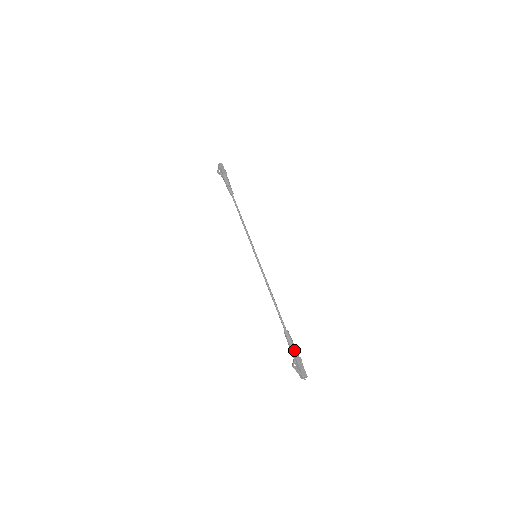
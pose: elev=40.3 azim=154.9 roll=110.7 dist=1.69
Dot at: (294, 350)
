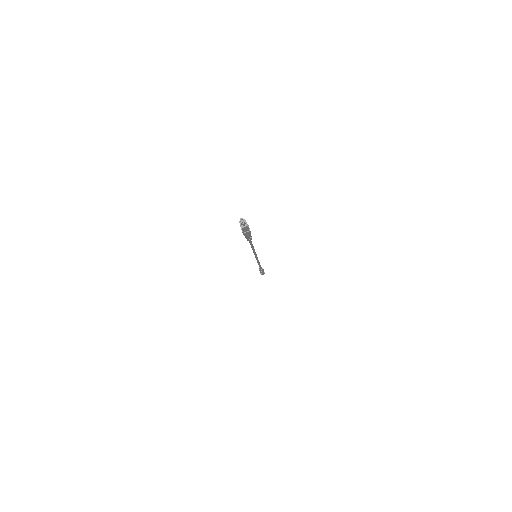
Dot at: occluded
